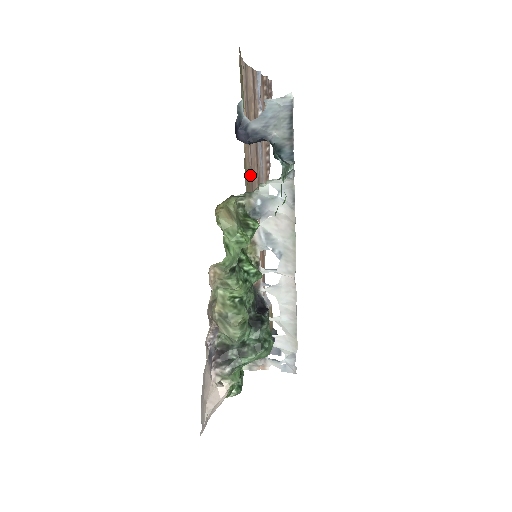
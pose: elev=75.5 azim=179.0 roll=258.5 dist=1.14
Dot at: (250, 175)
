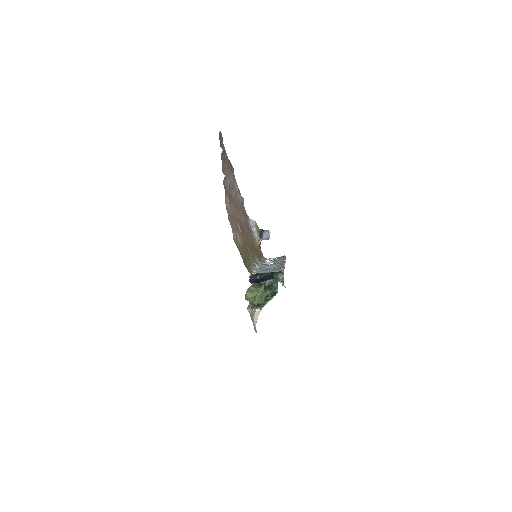
Dot at: (240, 230)
